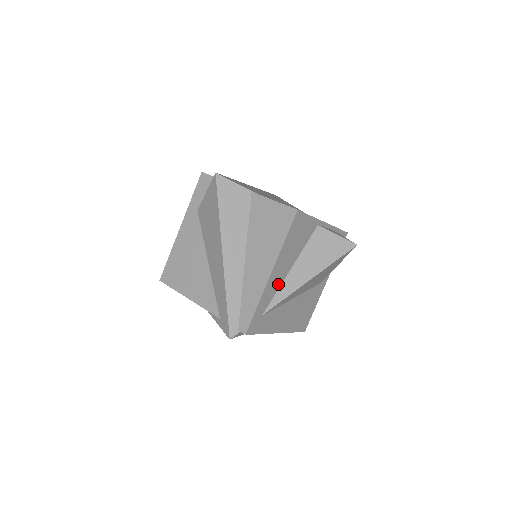
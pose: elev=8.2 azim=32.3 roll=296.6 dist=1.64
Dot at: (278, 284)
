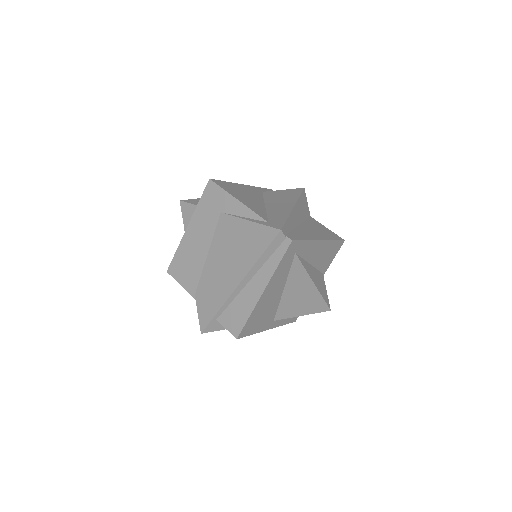
Dot at: (308, 256)
